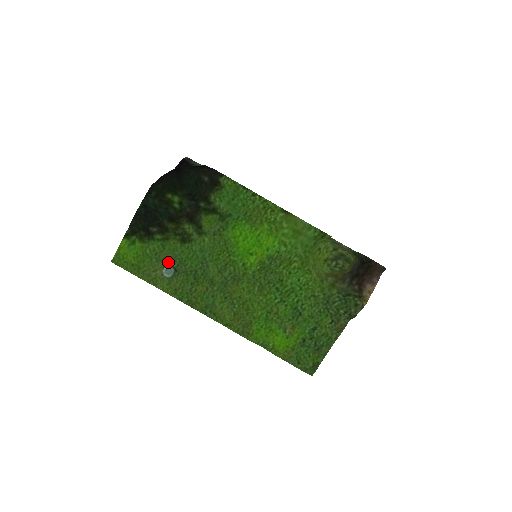
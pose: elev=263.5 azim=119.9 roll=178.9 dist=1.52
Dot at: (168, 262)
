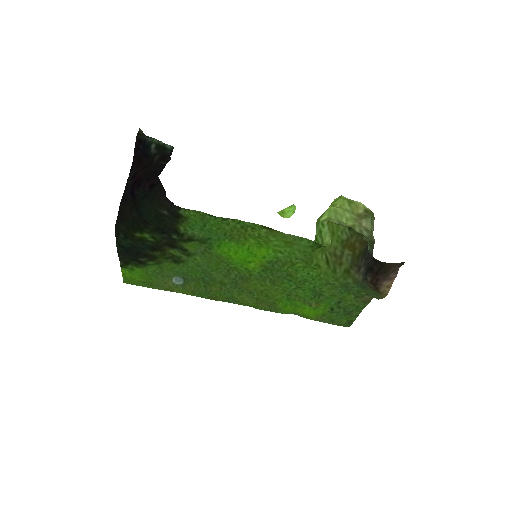
Dot at: (173, 276)
